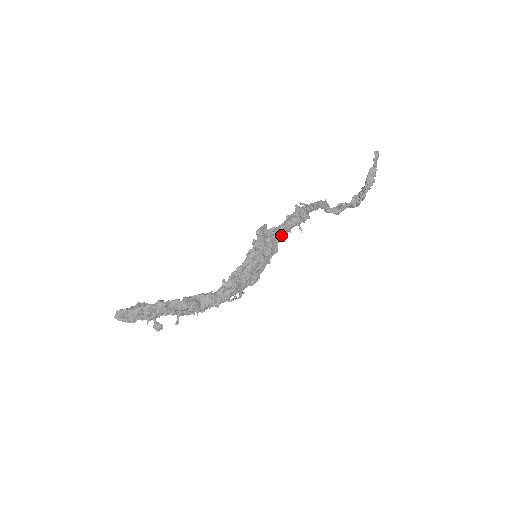
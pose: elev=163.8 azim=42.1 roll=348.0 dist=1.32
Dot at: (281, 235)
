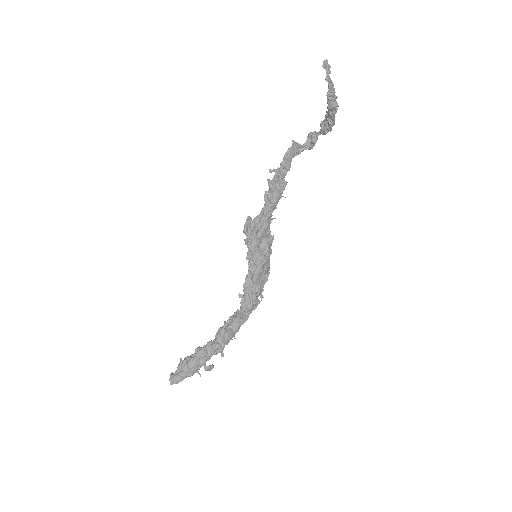
Dot at: (268, 219)
